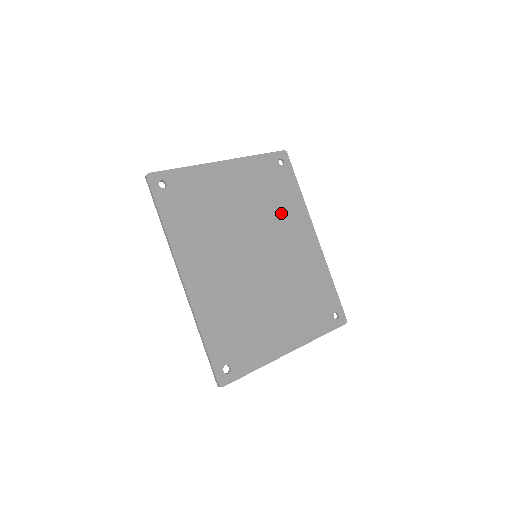
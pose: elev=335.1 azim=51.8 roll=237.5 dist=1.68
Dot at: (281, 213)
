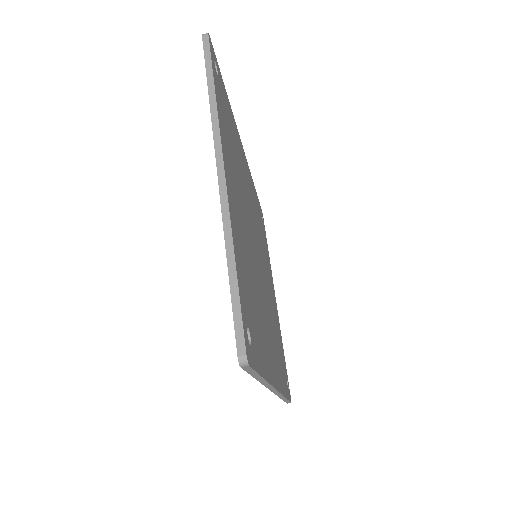
Dot at: (240, 164)
